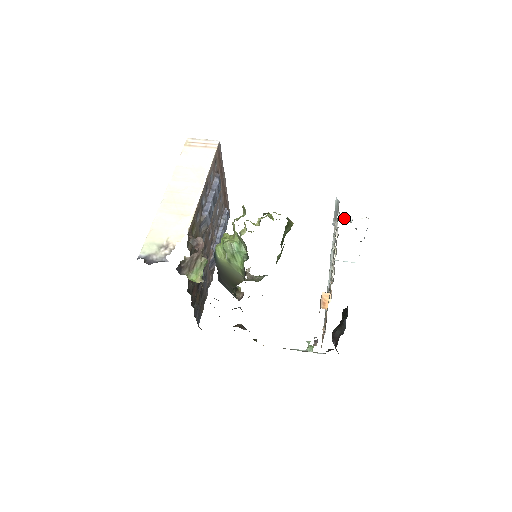
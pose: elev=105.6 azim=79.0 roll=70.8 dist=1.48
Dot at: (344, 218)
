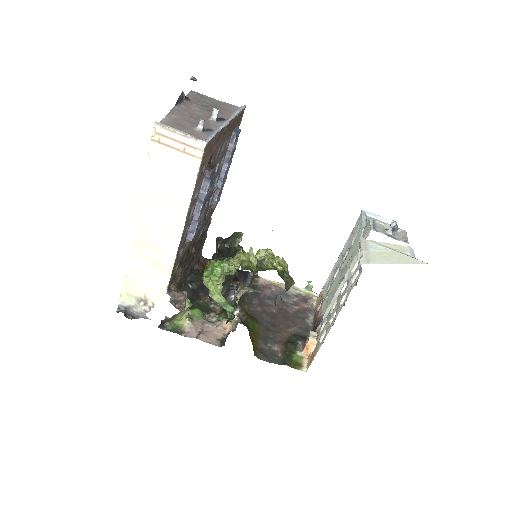
Dot at: (377, 238)
